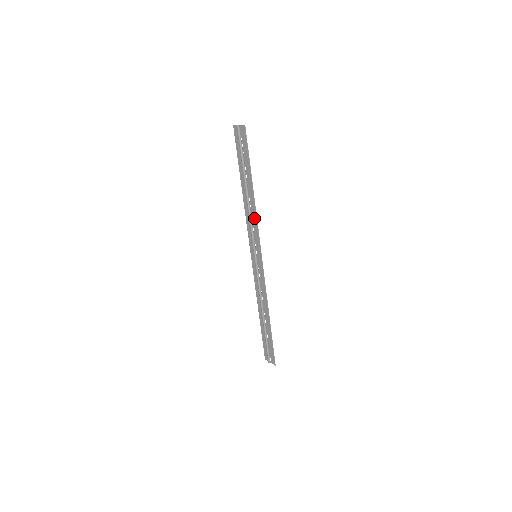
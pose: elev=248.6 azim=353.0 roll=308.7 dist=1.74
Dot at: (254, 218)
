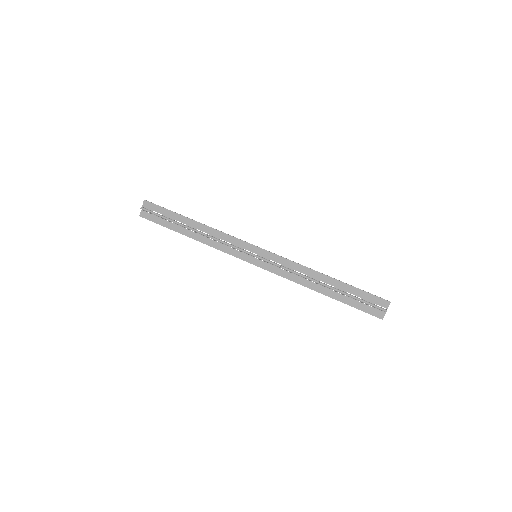
Dot at: (219, 235)
